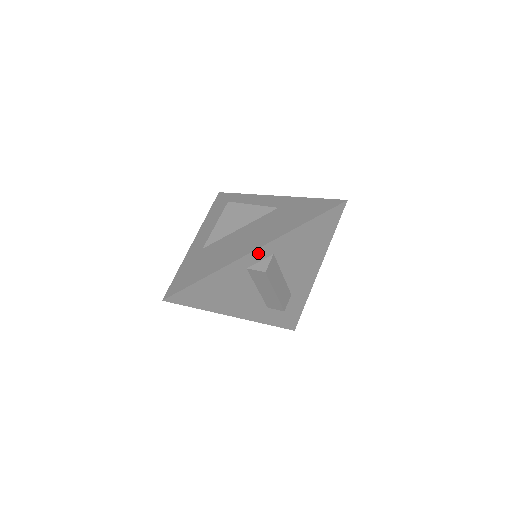
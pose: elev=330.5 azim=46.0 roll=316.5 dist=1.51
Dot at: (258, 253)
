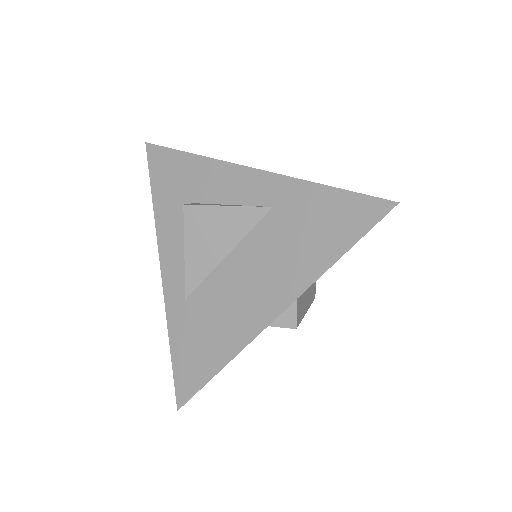
Dot at: occluded
